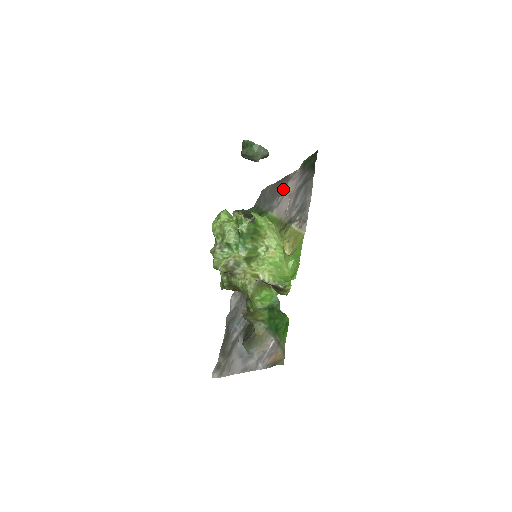
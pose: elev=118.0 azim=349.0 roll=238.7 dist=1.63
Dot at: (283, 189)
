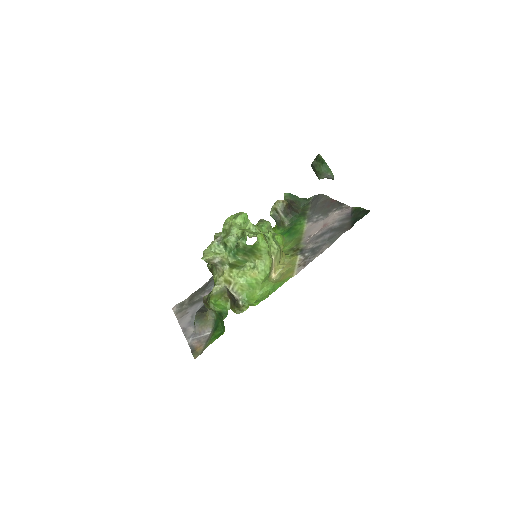
Dot at: (329, 212)
